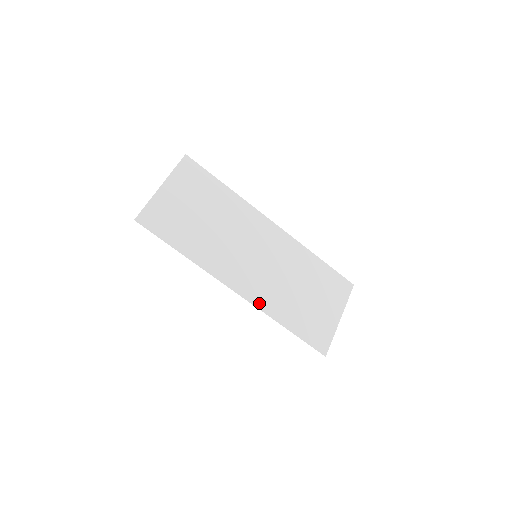
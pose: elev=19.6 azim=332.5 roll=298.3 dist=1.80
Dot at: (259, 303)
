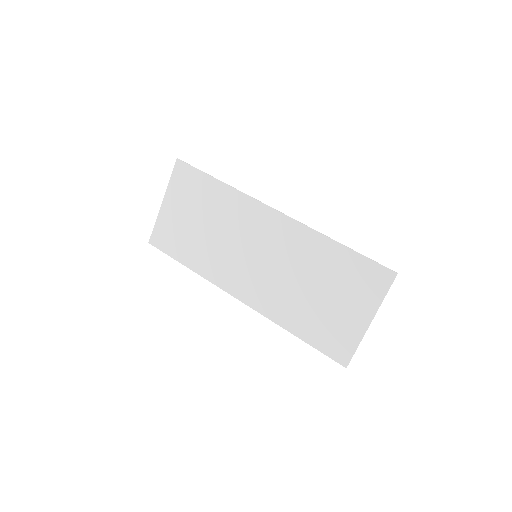
Dot at: (262, 309)
